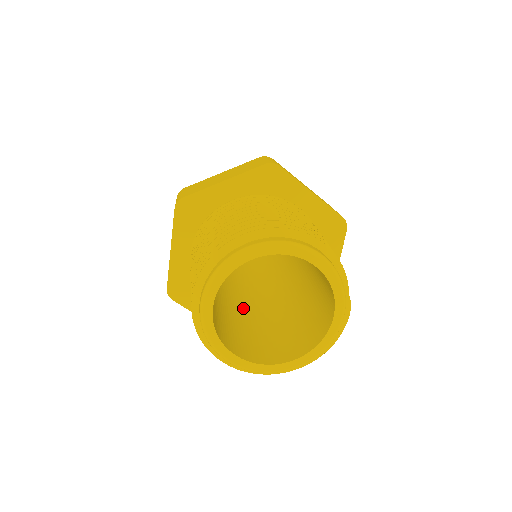
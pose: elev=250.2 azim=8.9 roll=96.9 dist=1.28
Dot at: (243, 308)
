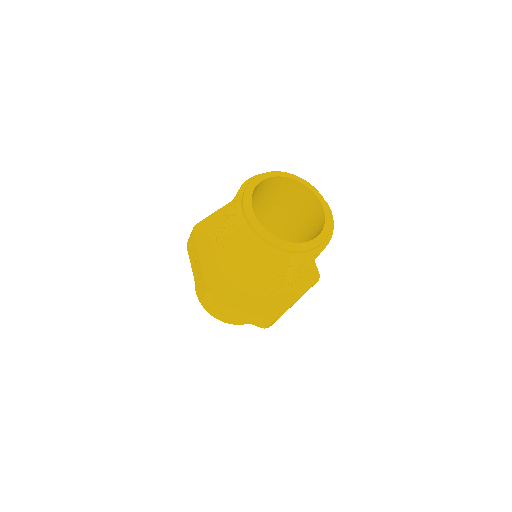
Dot at: occluded
